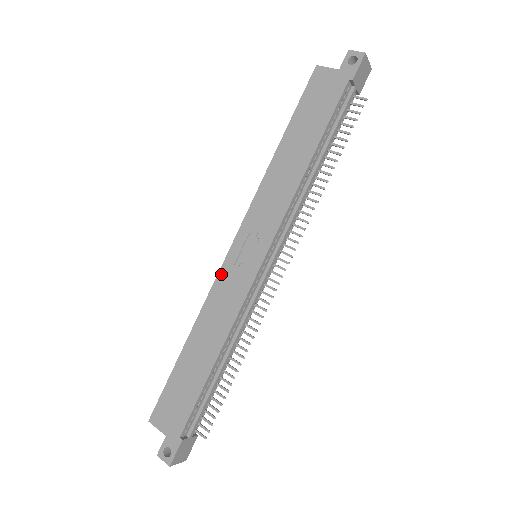
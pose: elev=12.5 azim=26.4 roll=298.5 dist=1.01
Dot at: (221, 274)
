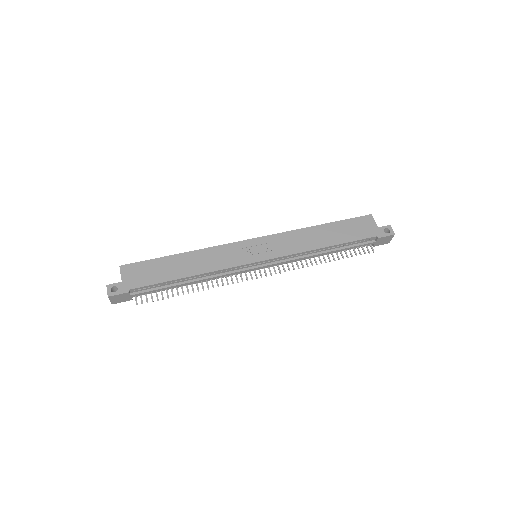
Dot at: (233, 245)
